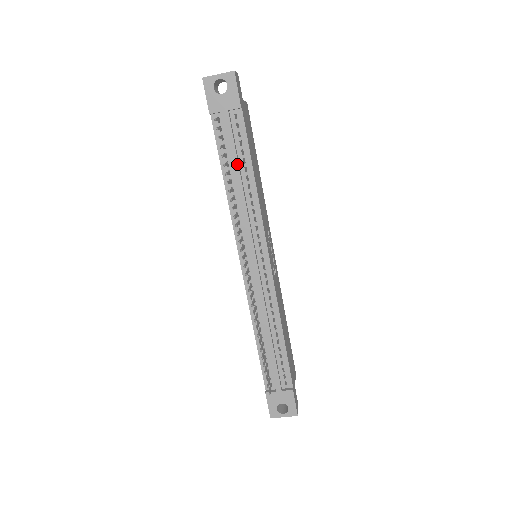
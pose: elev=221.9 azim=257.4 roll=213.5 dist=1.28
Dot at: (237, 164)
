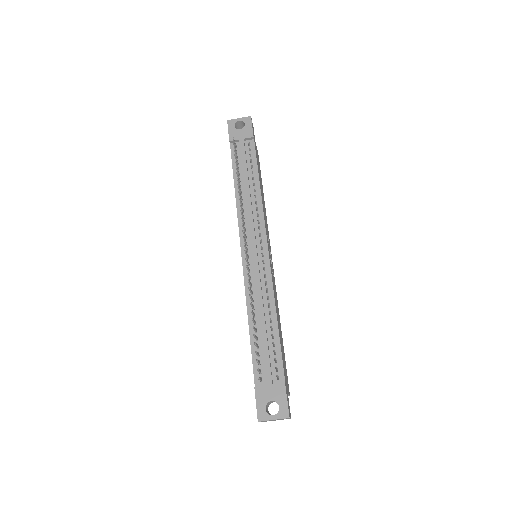
Dot at: (247, 173)
